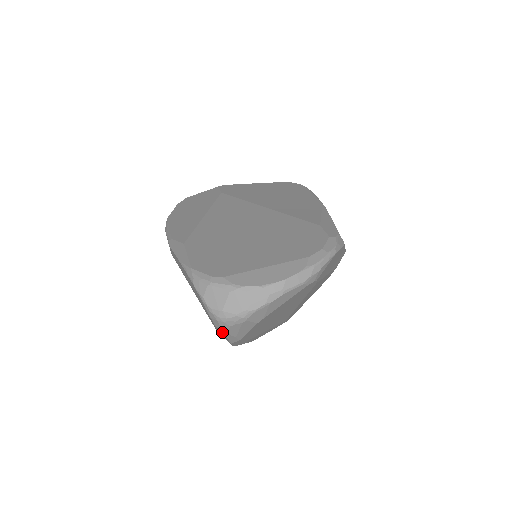
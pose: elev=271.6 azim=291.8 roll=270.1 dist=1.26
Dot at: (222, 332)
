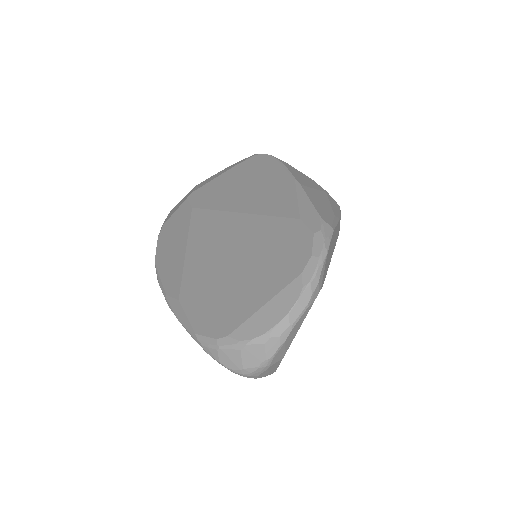
Dot at: occluded
